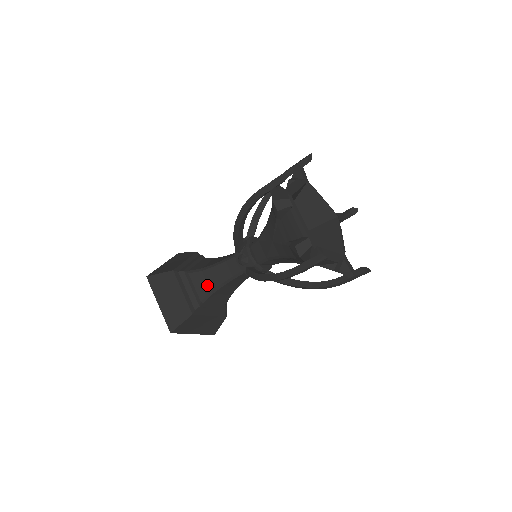
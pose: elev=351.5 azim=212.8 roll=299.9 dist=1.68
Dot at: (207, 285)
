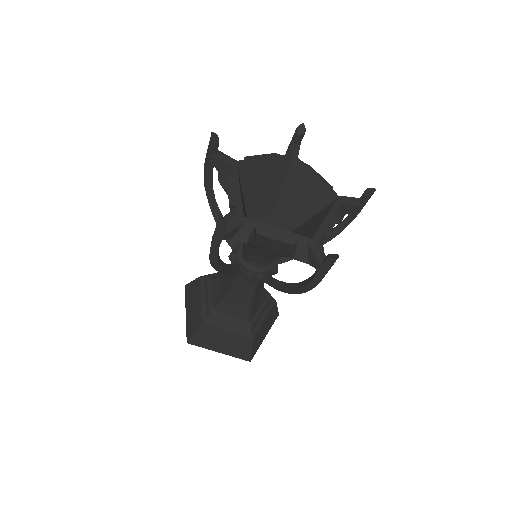
Dot at: (240, 308)
